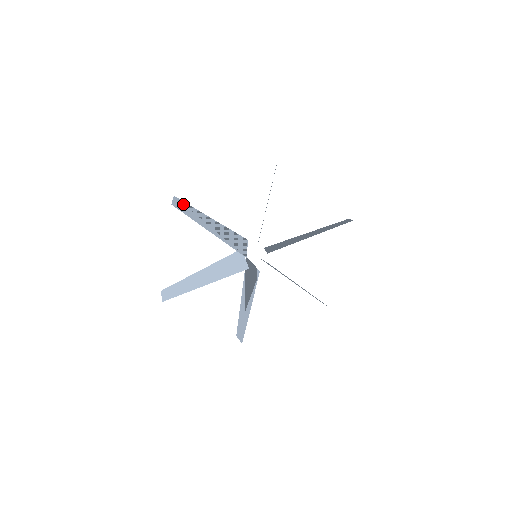
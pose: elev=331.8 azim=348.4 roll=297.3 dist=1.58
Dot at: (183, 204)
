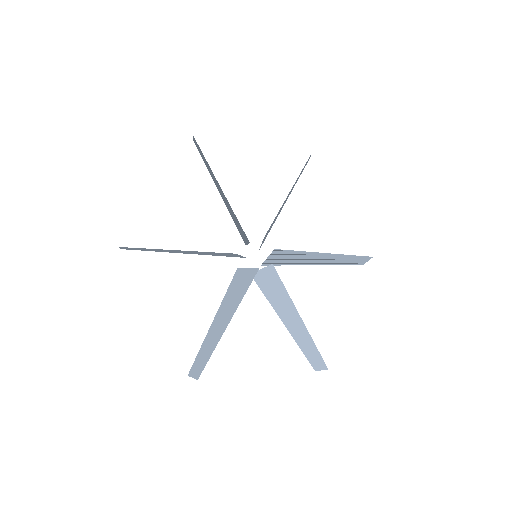
Dot at: occluded
